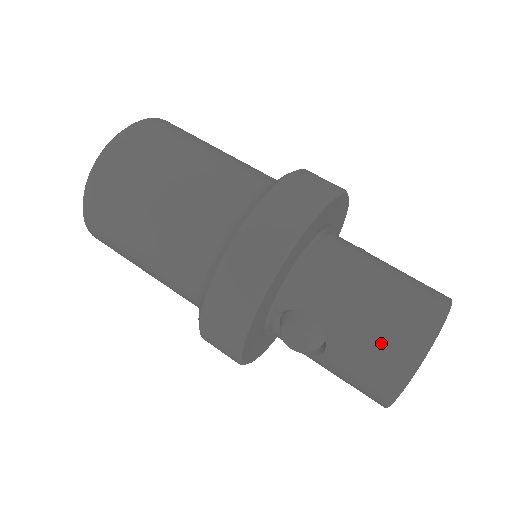
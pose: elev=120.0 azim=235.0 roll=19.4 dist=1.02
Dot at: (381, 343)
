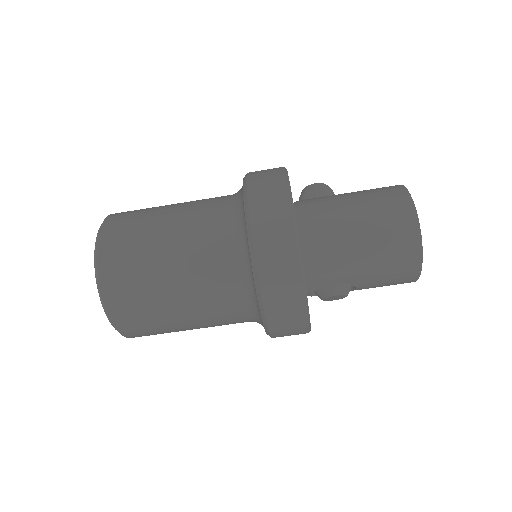
Dot at: (391, 267)
